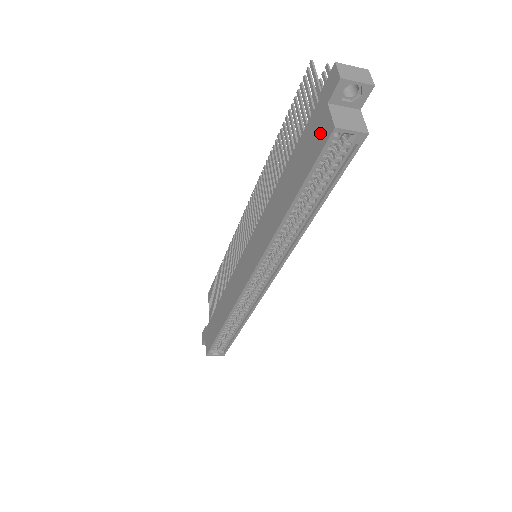
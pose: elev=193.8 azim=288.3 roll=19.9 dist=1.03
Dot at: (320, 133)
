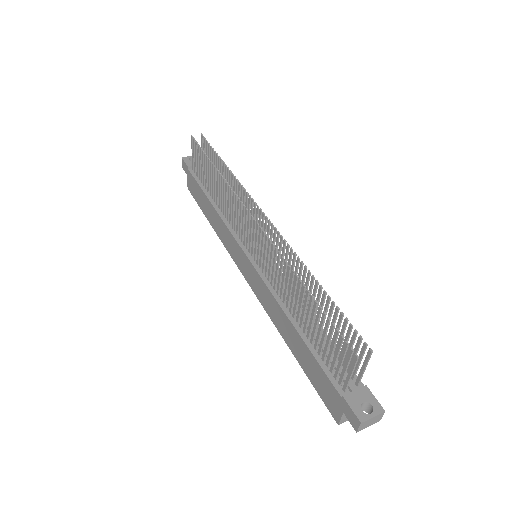
Dot at: (330, 403)
